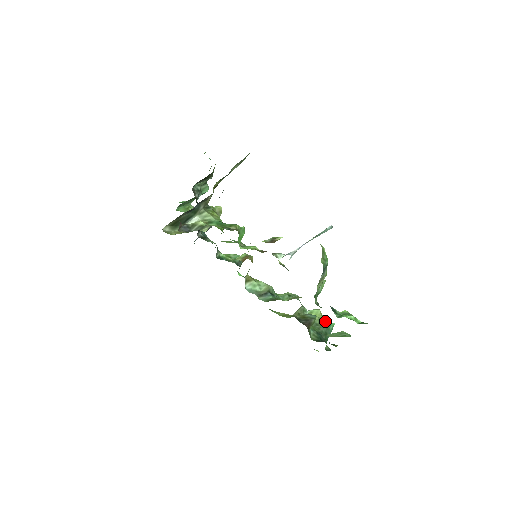
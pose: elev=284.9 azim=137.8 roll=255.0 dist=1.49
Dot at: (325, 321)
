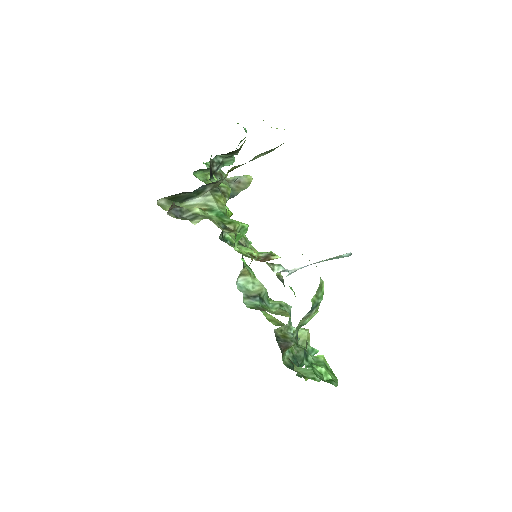
Dot at: (309, 344)
